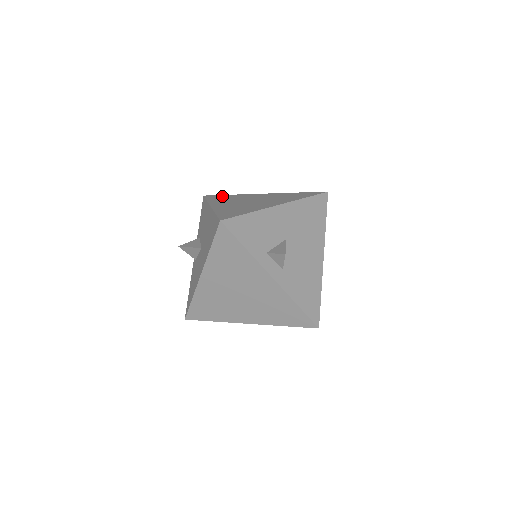
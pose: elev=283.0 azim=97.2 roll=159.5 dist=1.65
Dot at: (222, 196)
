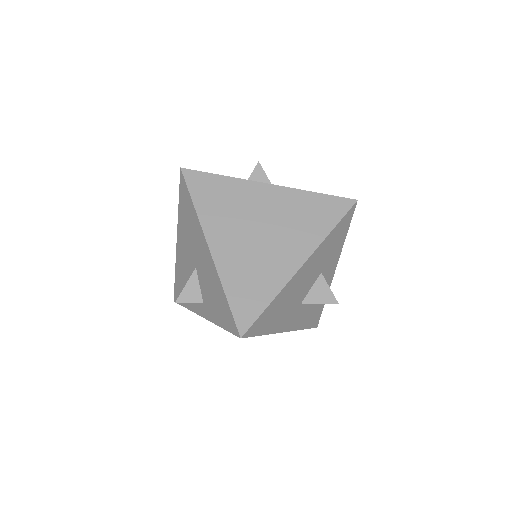
Dot at: occluded
